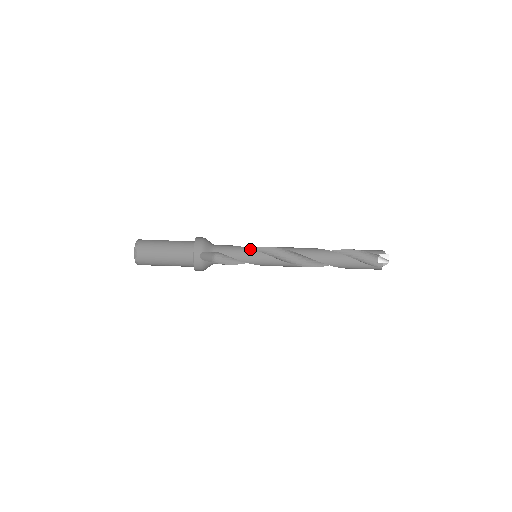
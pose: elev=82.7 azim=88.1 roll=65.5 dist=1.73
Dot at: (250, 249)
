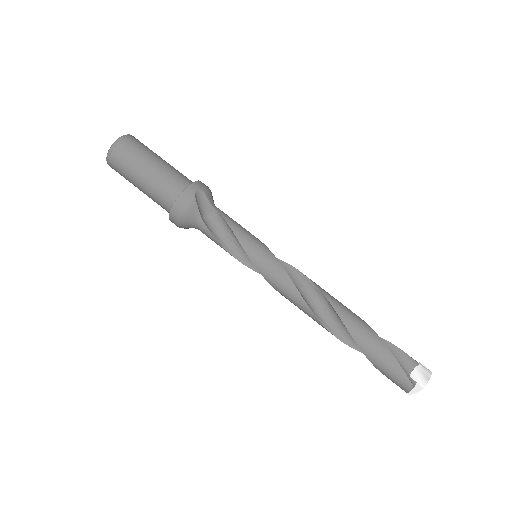
Dot at: occluded
